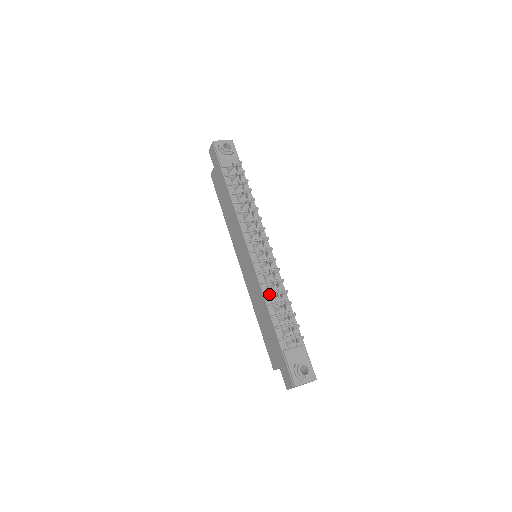
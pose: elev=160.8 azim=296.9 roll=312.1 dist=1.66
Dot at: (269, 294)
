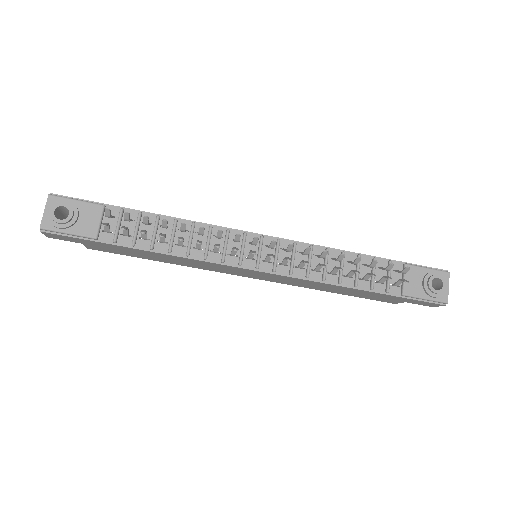
Dot at: (325, 274)
